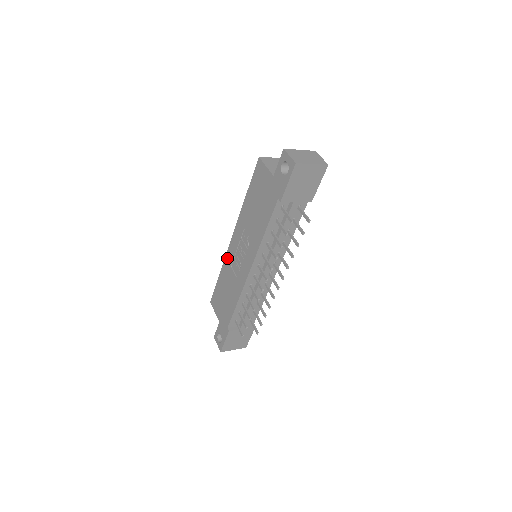
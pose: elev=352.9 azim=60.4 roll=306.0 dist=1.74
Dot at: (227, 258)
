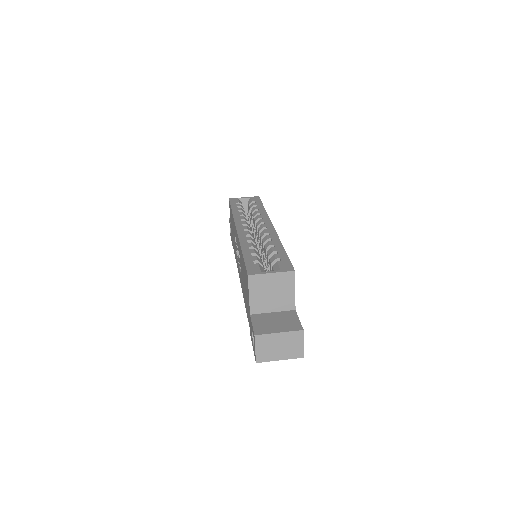
Dot at: (234, 225)
